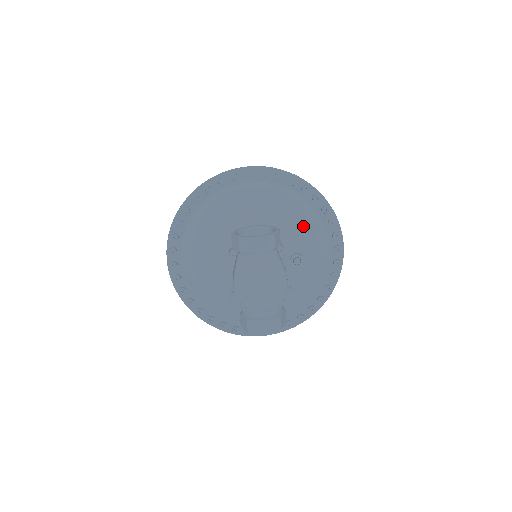
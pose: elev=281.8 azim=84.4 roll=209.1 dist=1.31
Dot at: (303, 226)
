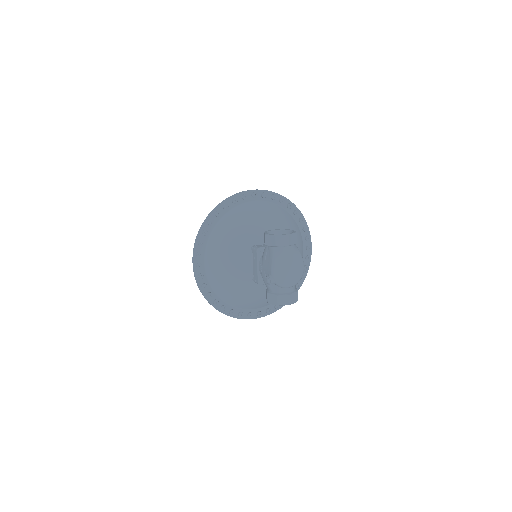
Dot at: occluded
